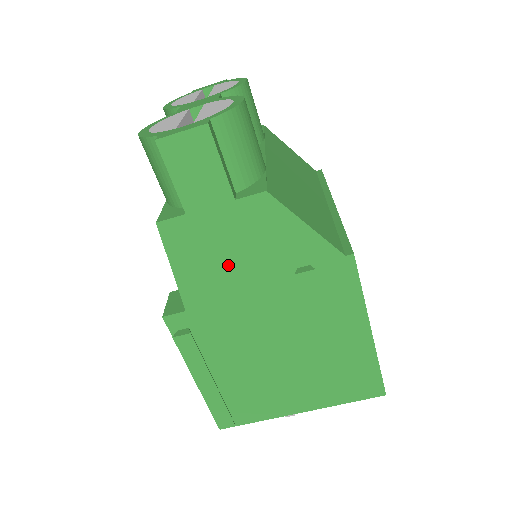
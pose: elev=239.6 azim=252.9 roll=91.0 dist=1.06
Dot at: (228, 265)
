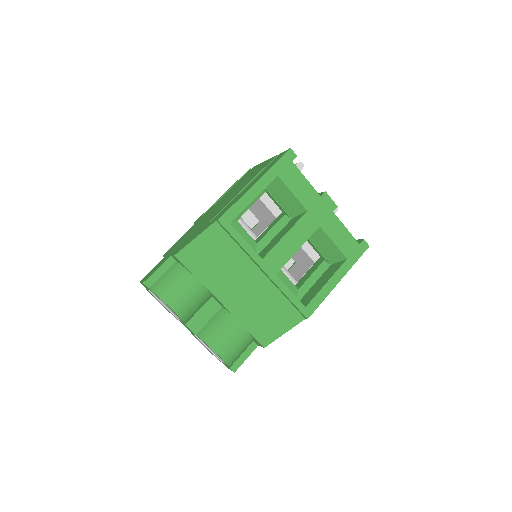
Dot at: occluded
